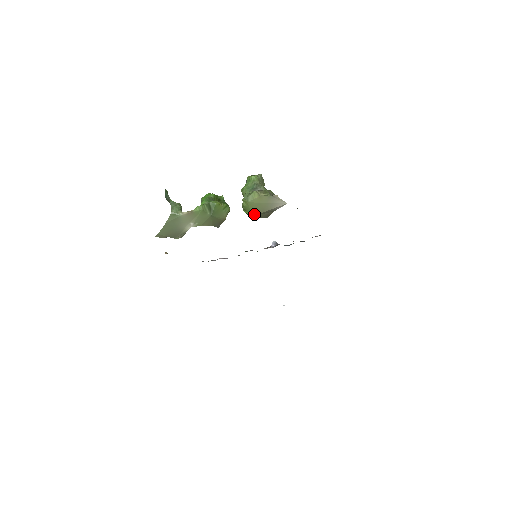
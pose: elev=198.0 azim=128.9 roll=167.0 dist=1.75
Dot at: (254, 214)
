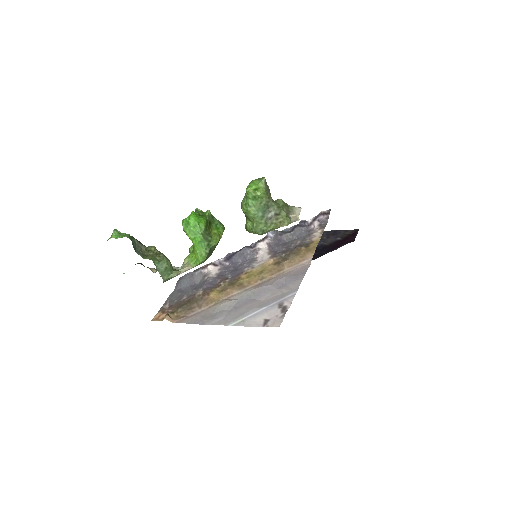
Dot at: occluded
